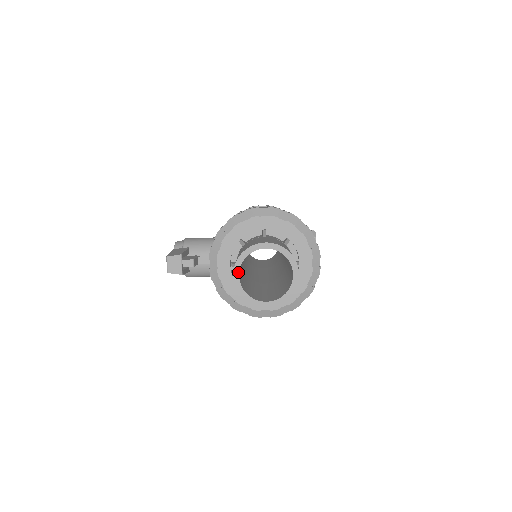
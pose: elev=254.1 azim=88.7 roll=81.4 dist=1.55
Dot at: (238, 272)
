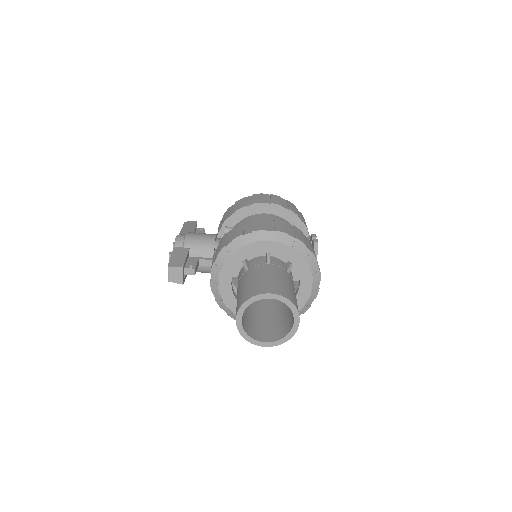
Dot at: (241, 316)
